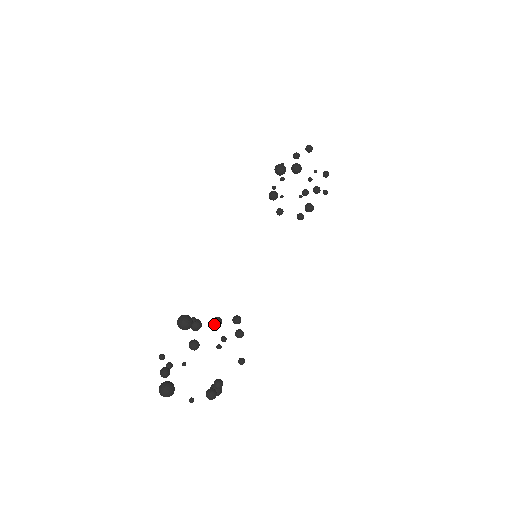
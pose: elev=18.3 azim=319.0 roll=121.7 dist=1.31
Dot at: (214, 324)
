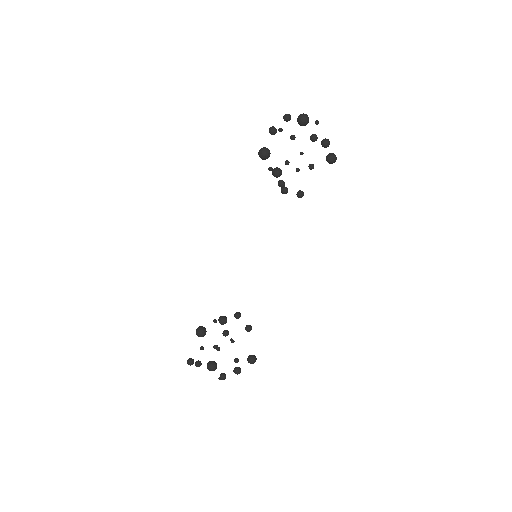
Dot at: (236, 317)
